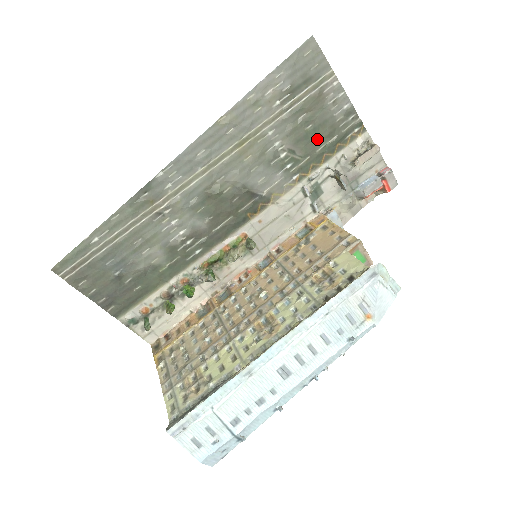
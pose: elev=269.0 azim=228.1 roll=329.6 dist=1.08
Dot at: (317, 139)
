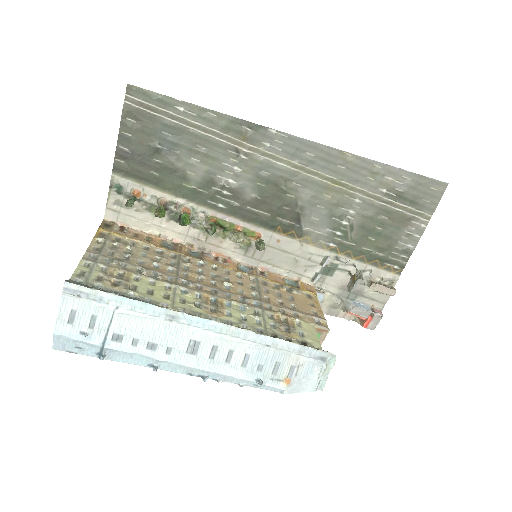
Dot at: (373, 241)
